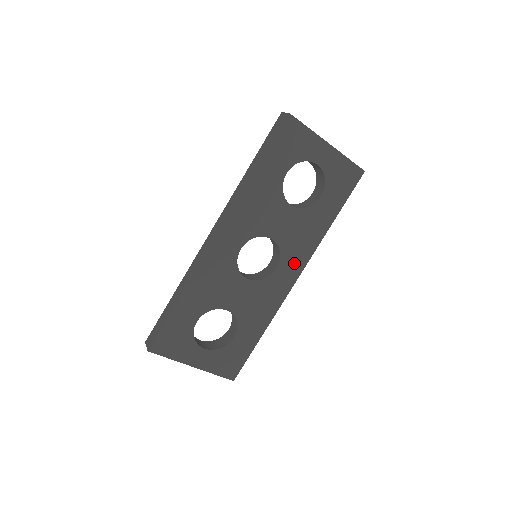
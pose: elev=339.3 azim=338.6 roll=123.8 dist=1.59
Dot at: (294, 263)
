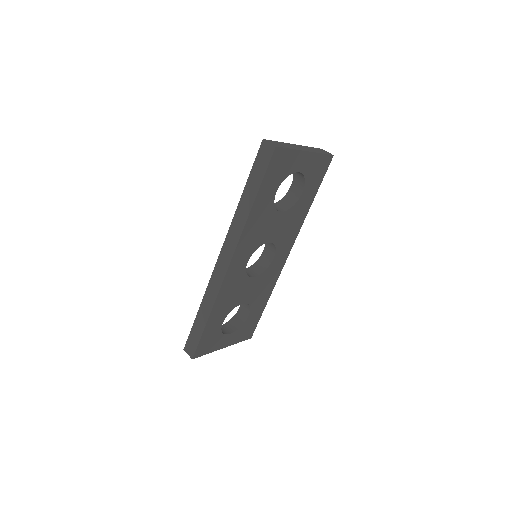
Dot at: (285, 247)
